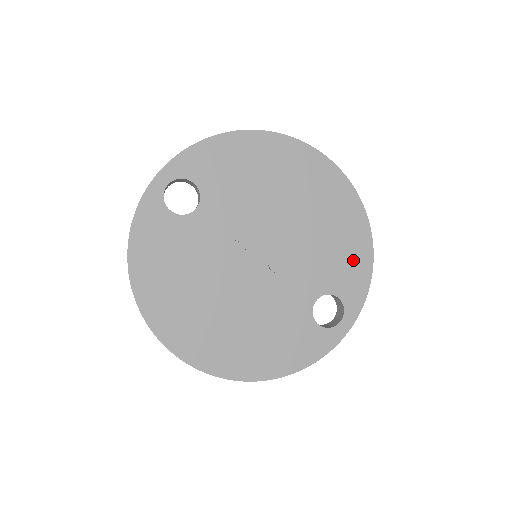
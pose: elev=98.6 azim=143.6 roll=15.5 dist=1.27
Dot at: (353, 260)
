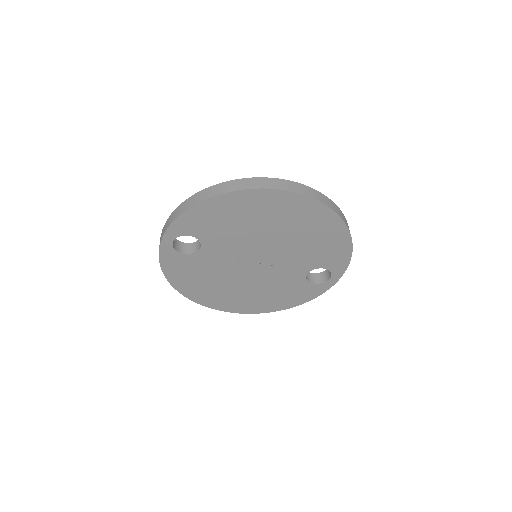
Dot at: (334, 248)
